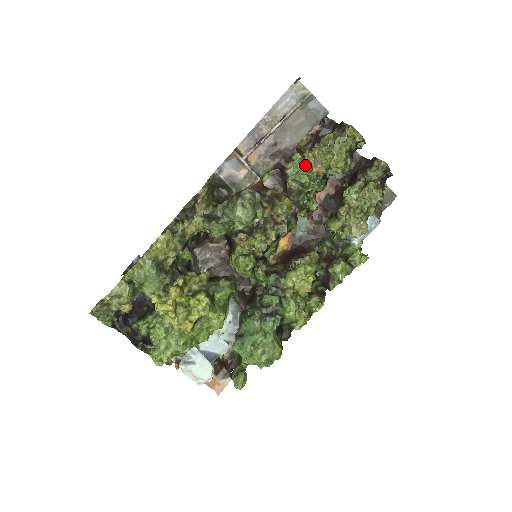
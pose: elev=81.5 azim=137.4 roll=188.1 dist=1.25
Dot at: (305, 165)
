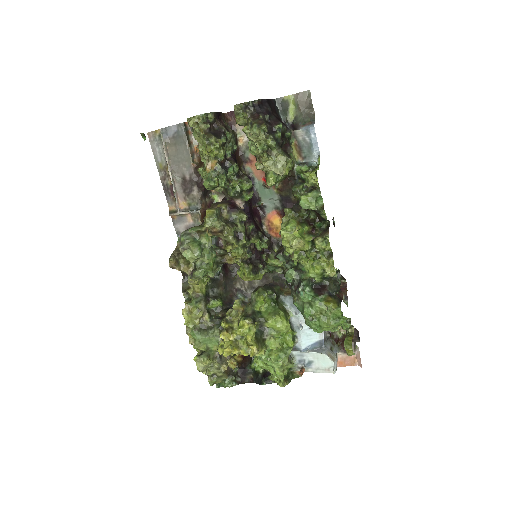
Dot at: occluded
